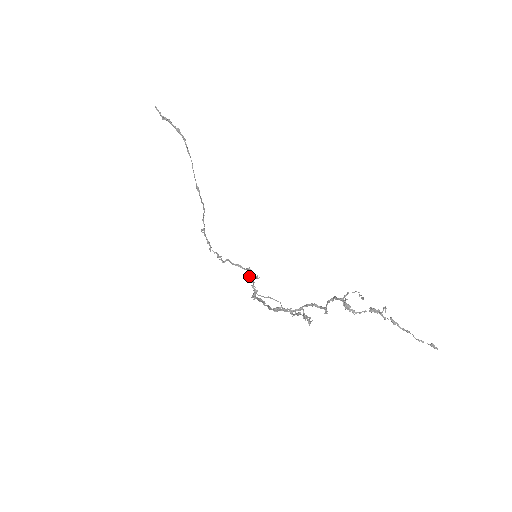
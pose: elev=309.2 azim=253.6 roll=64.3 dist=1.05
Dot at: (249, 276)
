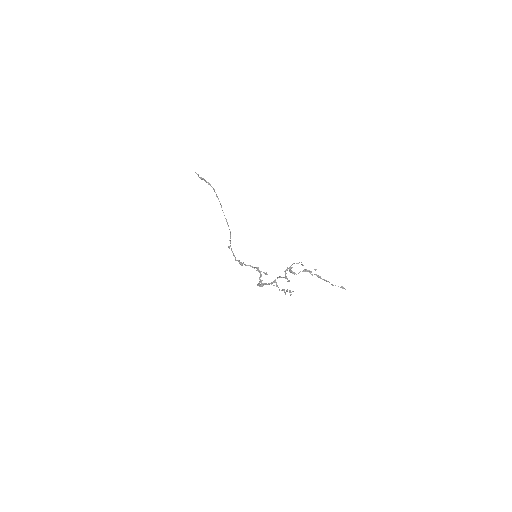
Dot at: occluded
